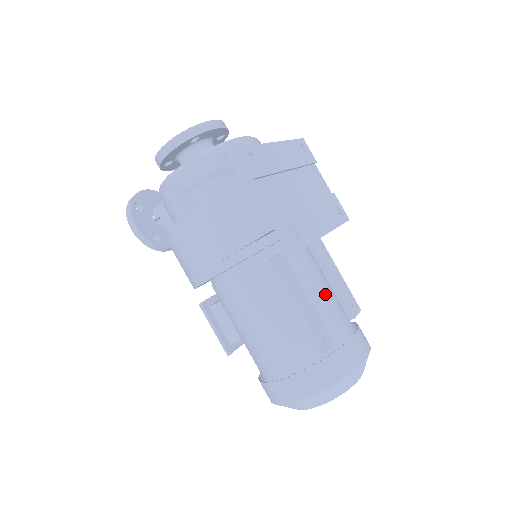
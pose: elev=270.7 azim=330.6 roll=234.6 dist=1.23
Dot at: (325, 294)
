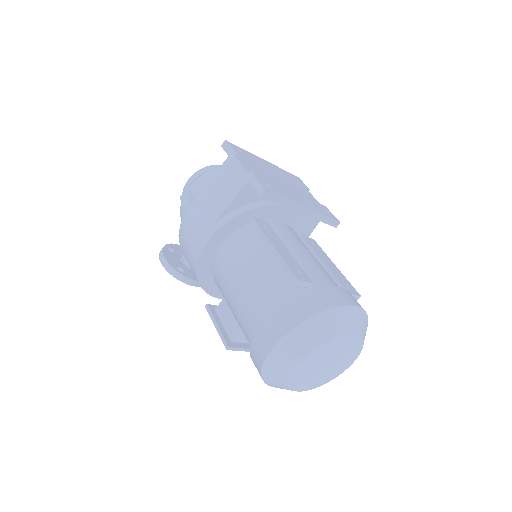
Dot at: (310, 259)
